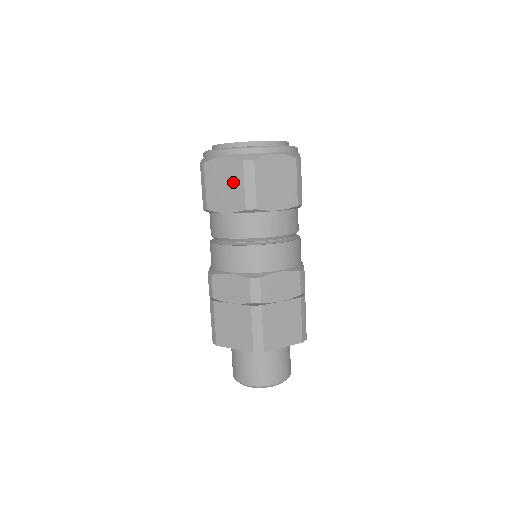
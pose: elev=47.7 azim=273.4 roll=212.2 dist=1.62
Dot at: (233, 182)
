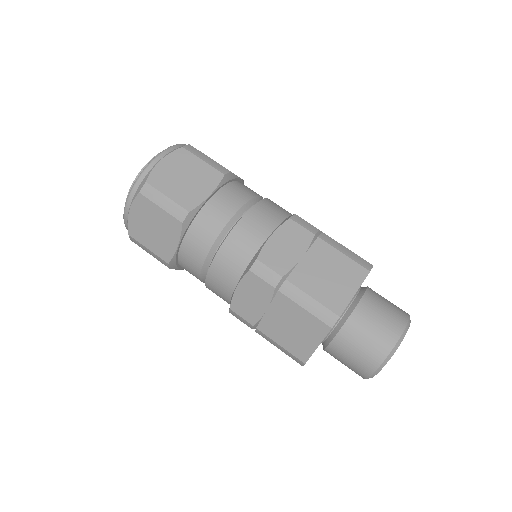
Dot at: (154, 217)
